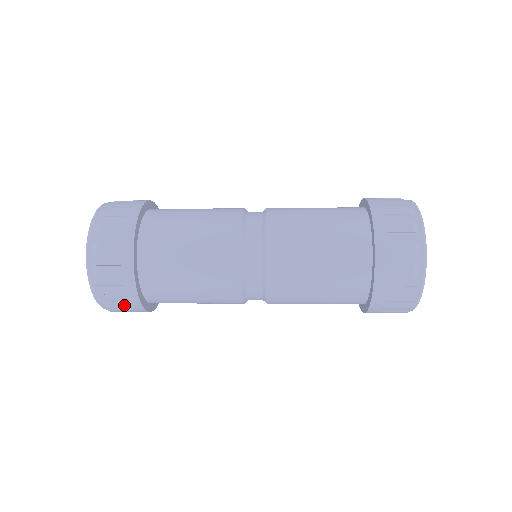
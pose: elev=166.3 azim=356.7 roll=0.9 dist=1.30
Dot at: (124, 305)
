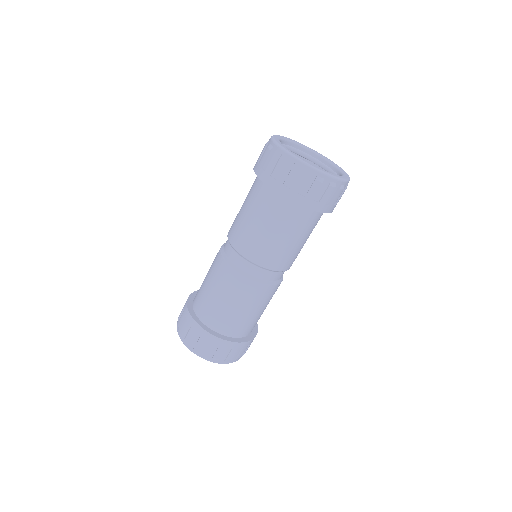
Dot at: (197, 337)
